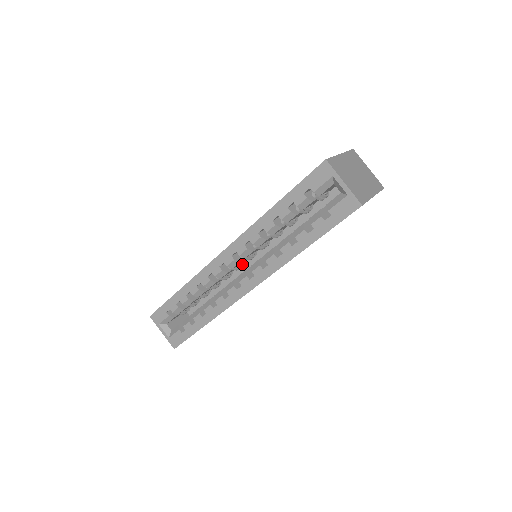
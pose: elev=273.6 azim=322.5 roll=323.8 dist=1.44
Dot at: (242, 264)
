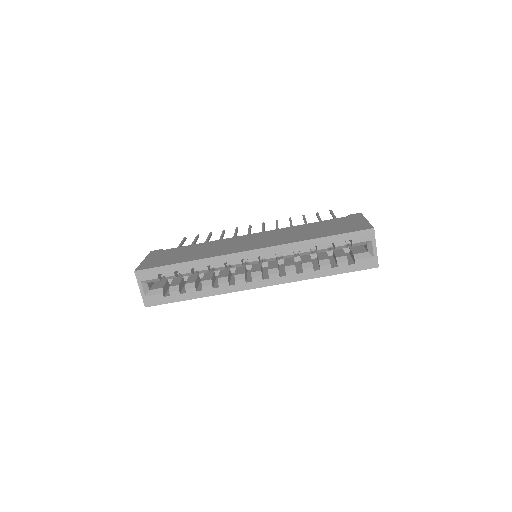
Dot at: occluded
